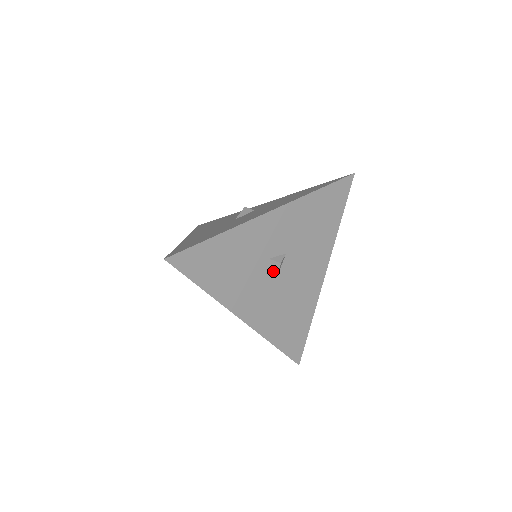
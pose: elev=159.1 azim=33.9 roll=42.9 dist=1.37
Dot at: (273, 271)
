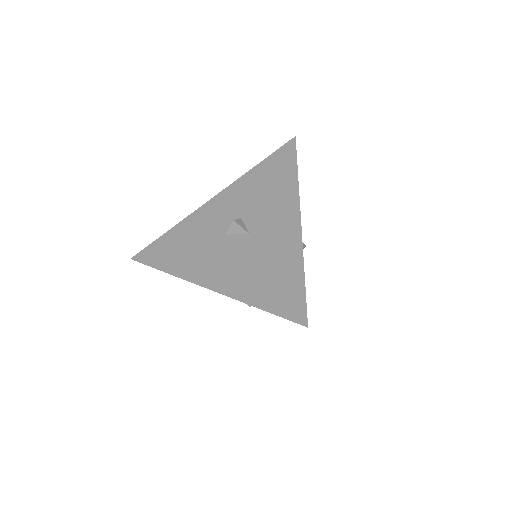
Dot at: occluded
